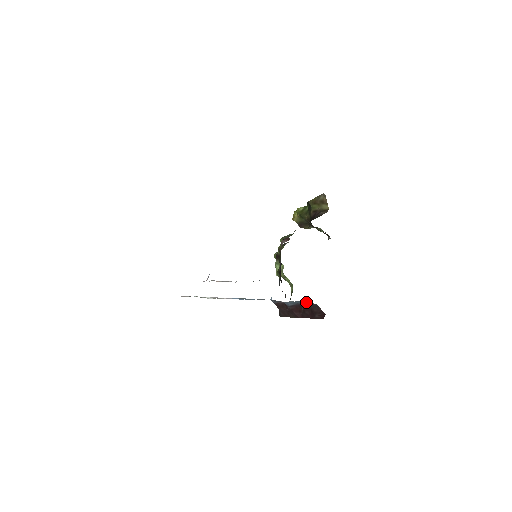
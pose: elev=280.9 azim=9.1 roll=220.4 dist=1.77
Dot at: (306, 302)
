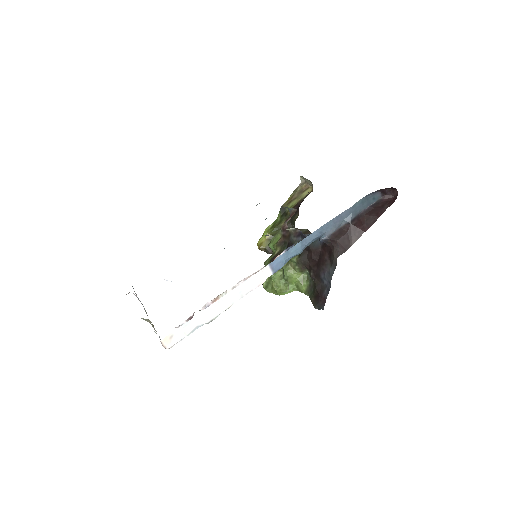
Dot at: (368, 202)
